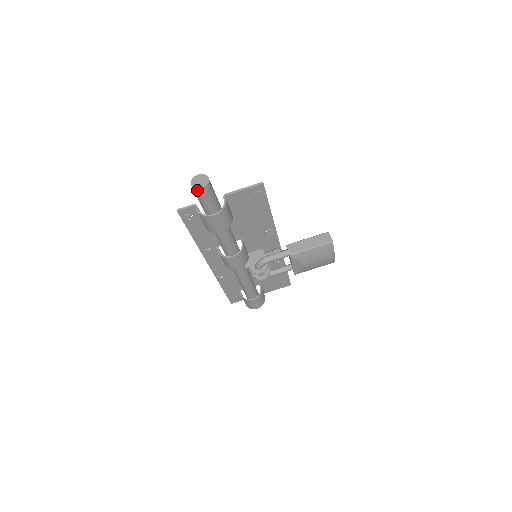
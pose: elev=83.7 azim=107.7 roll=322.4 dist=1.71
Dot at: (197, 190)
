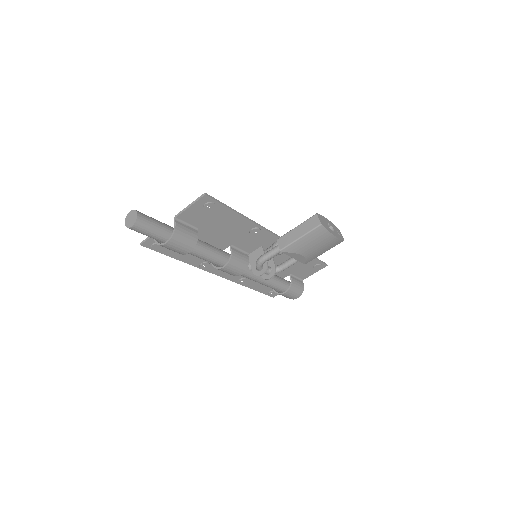
Dot at: occluded
